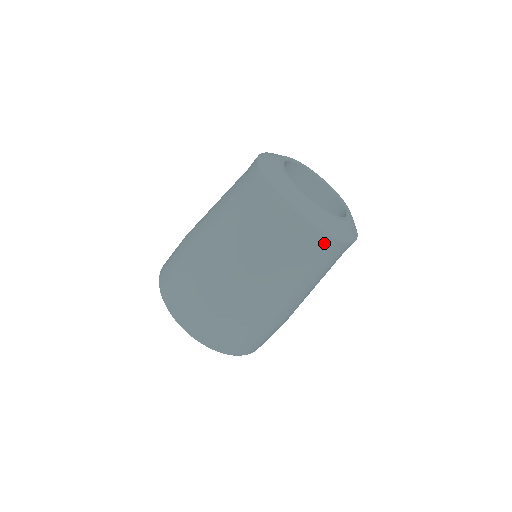
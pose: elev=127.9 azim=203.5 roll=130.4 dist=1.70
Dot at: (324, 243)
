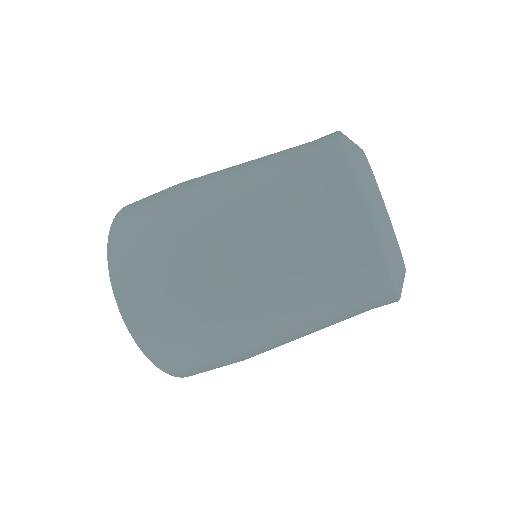
Dot at: (360, 234)
